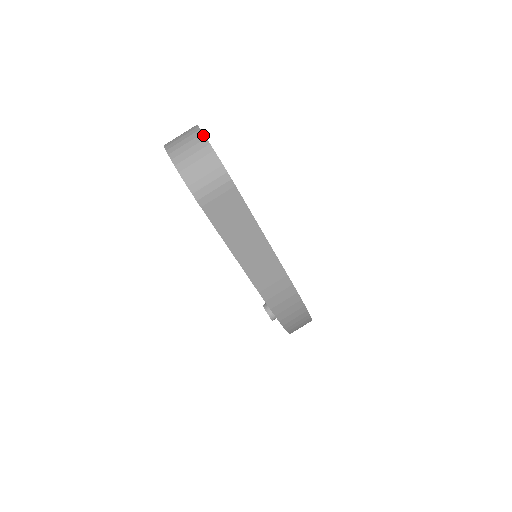
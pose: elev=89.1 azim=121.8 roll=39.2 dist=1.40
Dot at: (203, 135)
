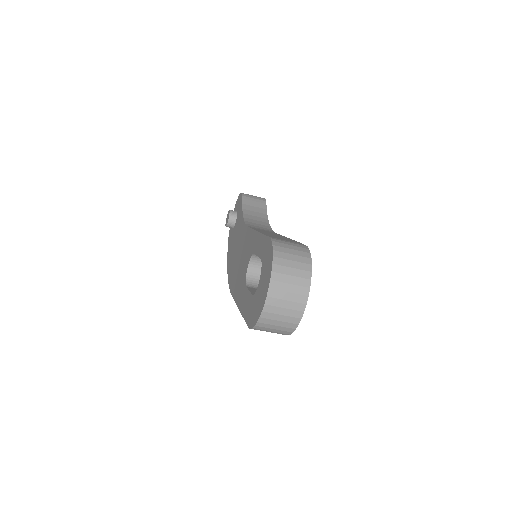
Dot at: (302, 314)
